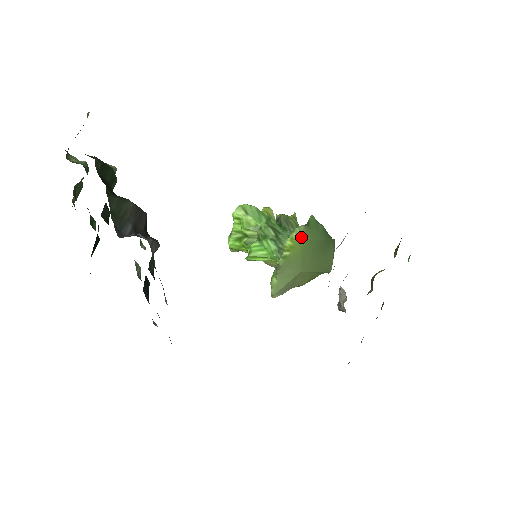
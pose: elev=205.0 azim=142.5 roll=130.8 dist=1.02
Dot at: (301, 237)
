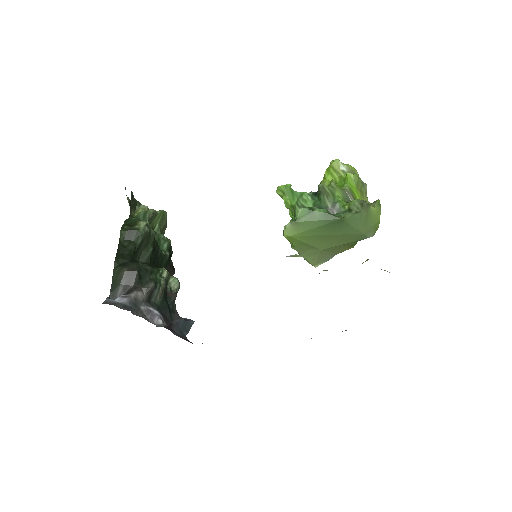
Dot at: (290, 234)
